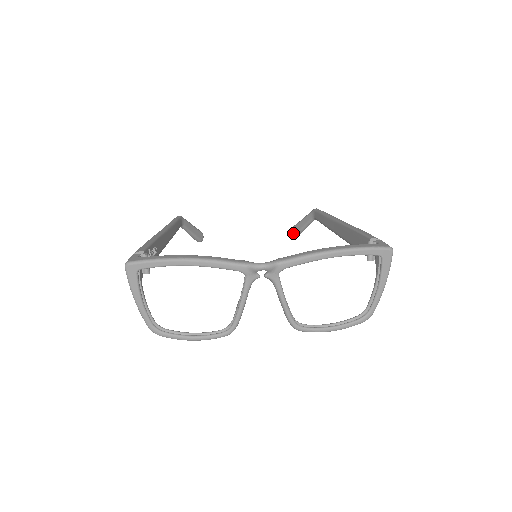
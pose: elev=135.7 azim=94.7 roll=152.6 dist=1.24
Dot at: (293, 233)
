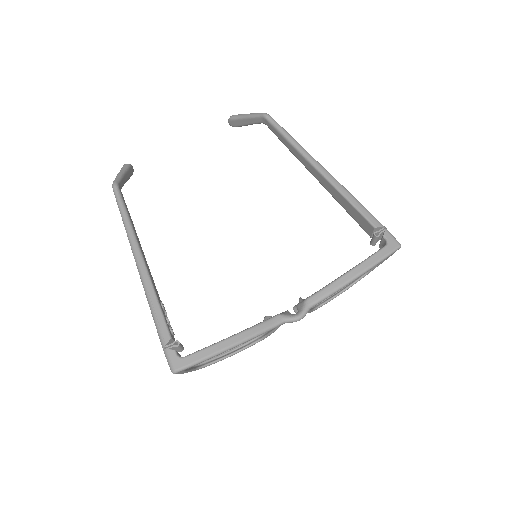
Dot at: (232, 125)
